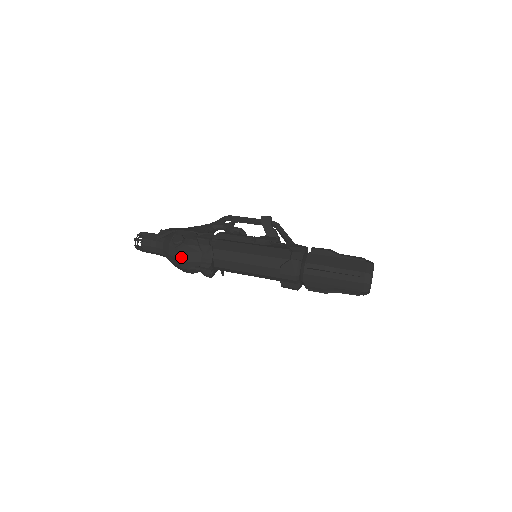
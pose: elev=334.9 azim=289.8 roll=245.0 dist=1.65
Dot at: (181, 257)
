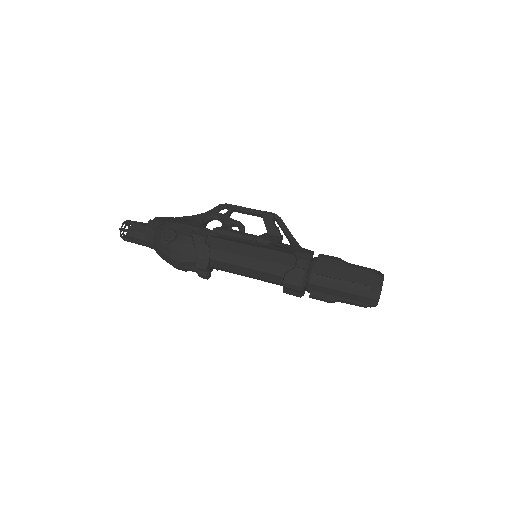
Dot at: (174, 256)
